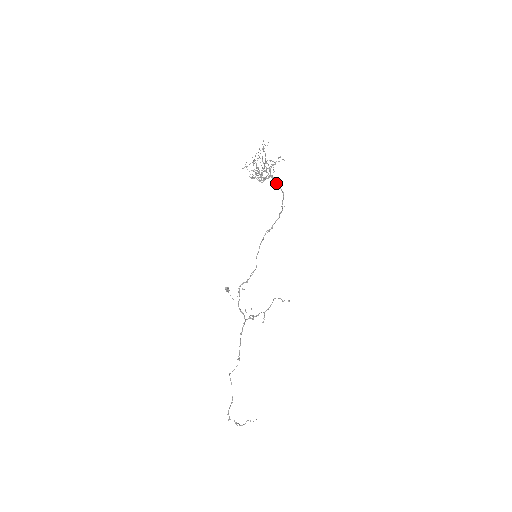
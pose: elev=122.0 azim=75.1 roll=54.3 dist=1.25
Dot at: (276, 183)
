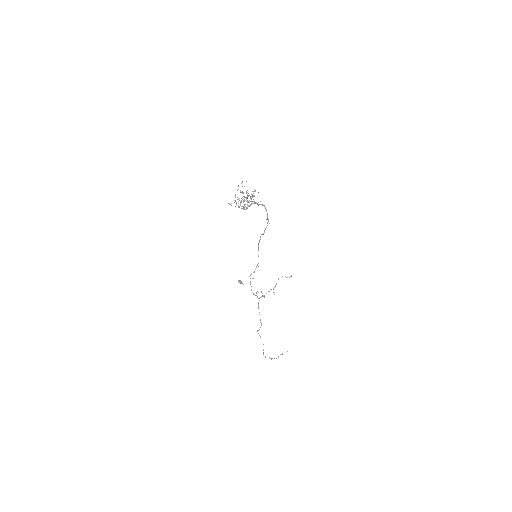
Dot at: (258, 205)
